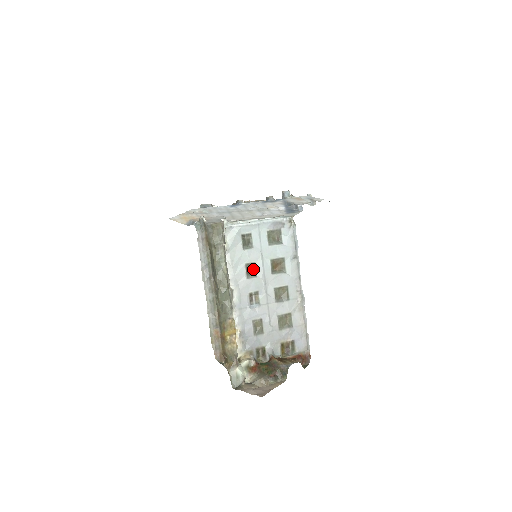
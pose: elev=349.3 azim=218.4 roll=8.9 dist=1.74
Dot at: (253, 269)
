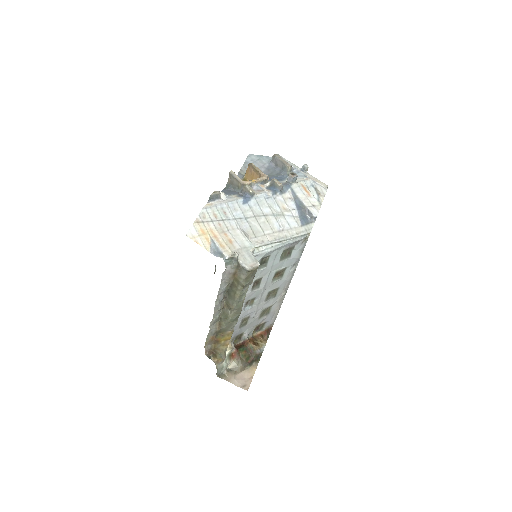
Dot at: (258, 282)
